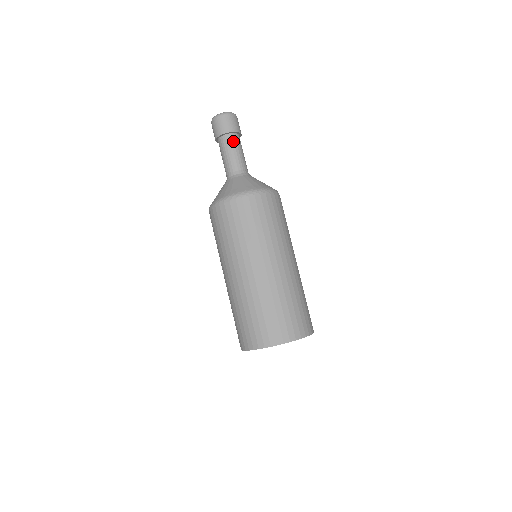
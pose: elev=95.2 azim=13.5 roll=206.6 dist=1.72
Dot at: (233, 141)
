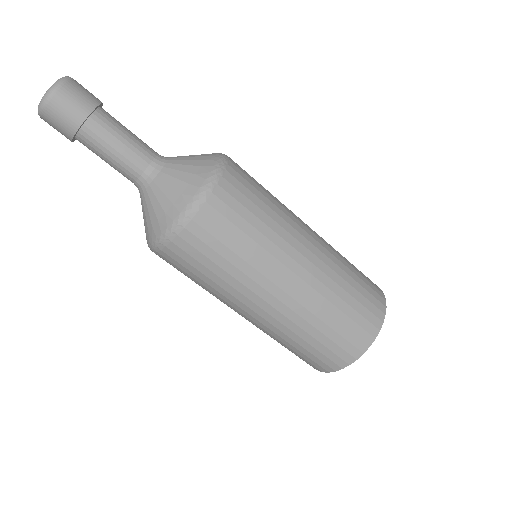
Dot at: (107, 121)
